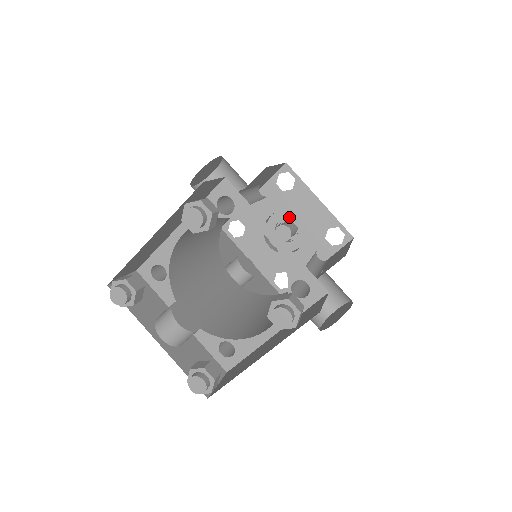
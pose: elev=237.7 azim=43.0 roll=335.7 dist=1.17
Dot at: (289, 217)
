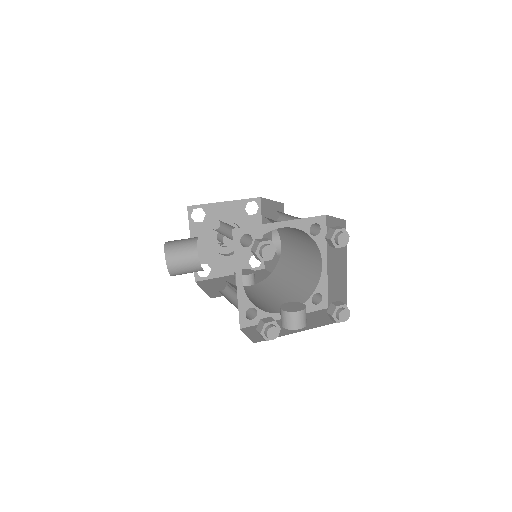
Dot at: occluded
